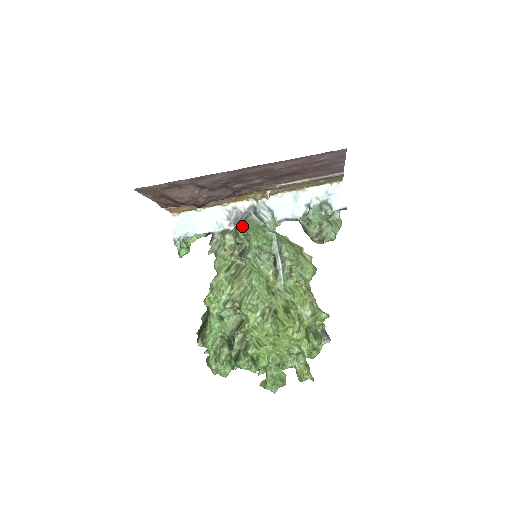
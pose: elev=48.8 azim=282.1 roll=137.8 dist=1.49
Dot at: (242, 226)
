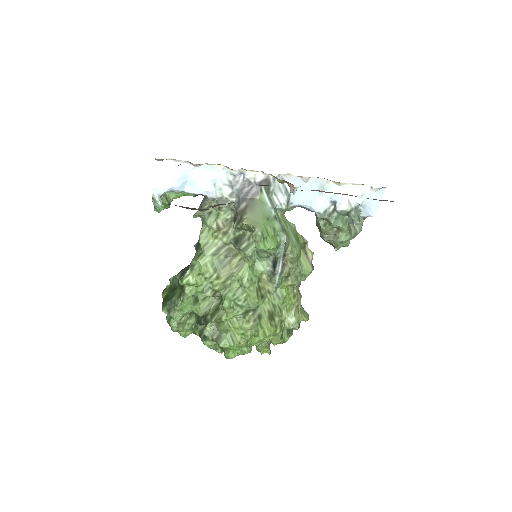
Dot at: (248, 210)
